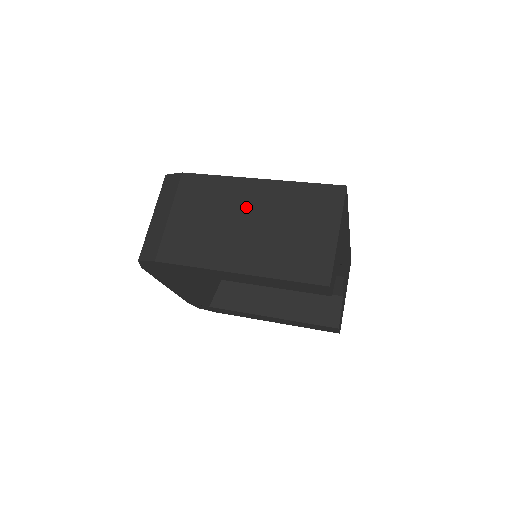
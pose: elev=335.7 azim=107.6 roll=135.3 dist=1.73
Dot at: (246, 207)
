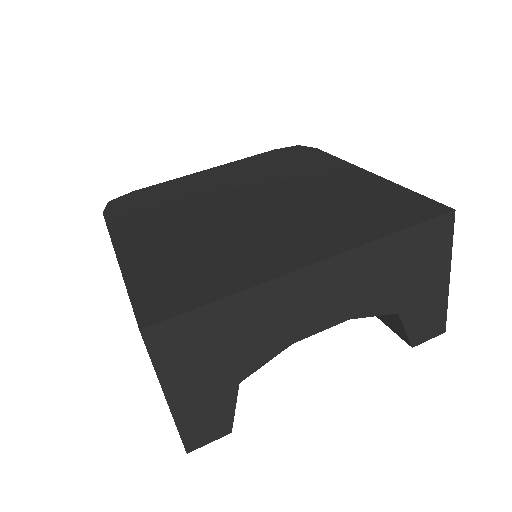
Dot at: occluded
